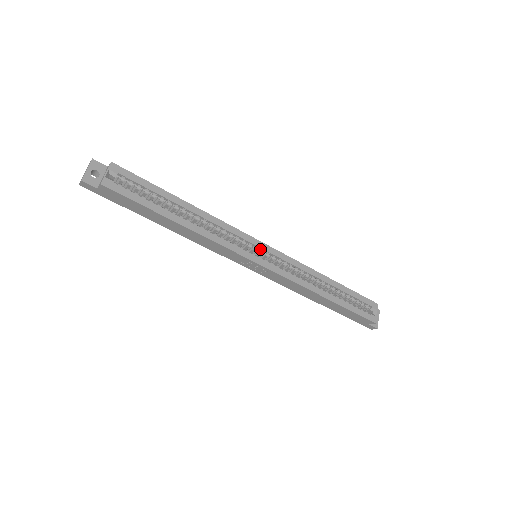
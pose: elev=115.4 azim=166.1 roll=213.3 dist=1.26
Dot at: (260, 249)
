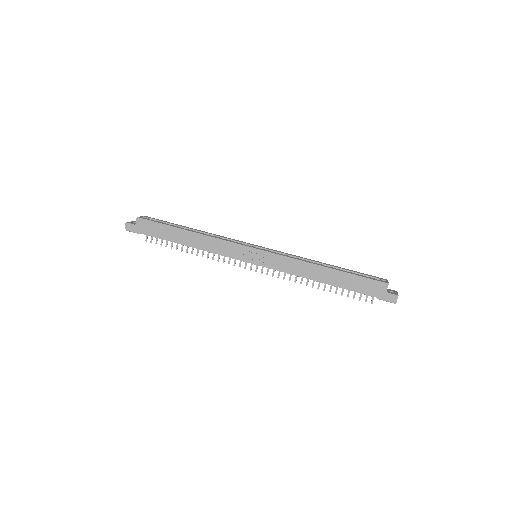
Dot at: occluded
